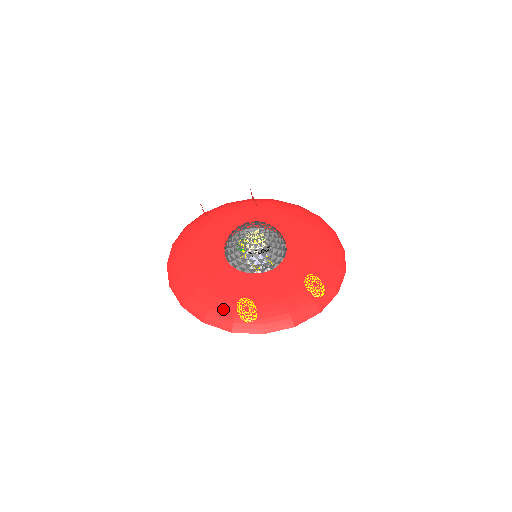
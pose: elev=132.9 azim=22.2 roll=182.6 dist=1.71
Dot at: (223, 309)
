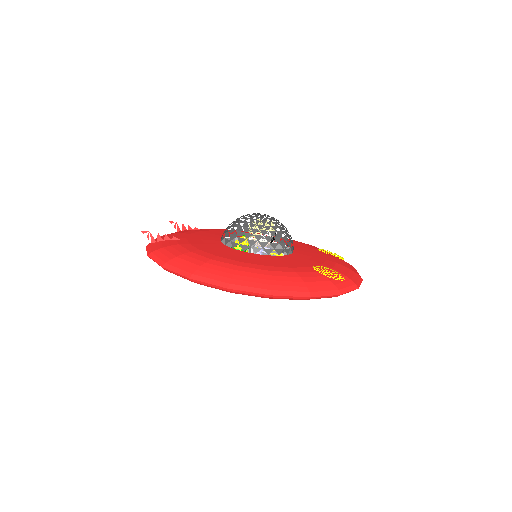
Dot at: (314, 278)
